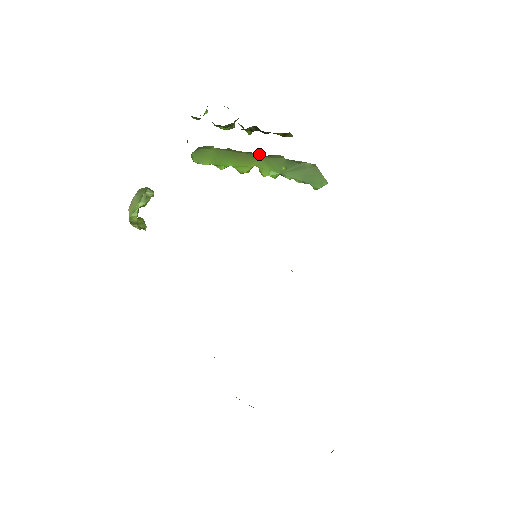
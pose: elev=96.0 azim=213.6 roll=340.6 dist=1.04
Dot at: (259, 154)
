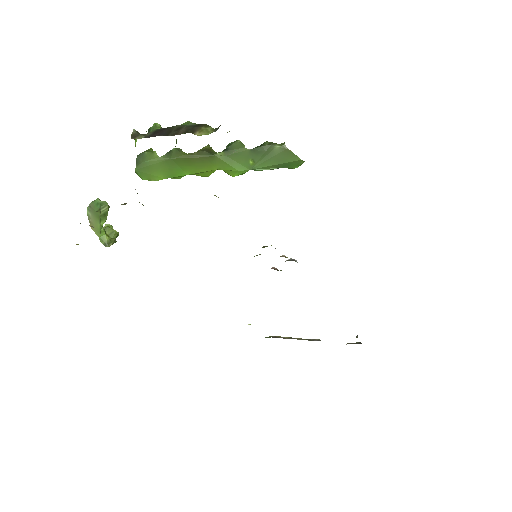
Dot at: (216, 154)
